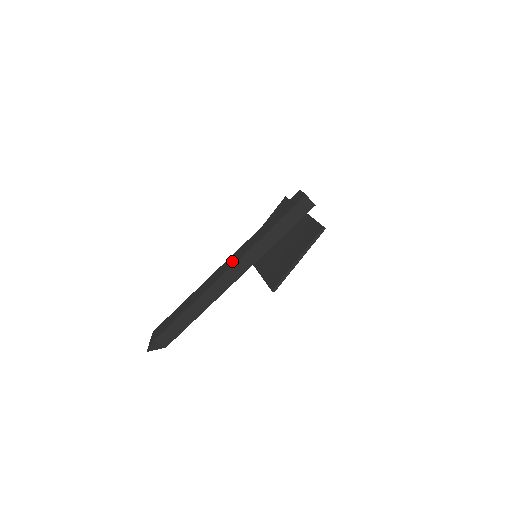
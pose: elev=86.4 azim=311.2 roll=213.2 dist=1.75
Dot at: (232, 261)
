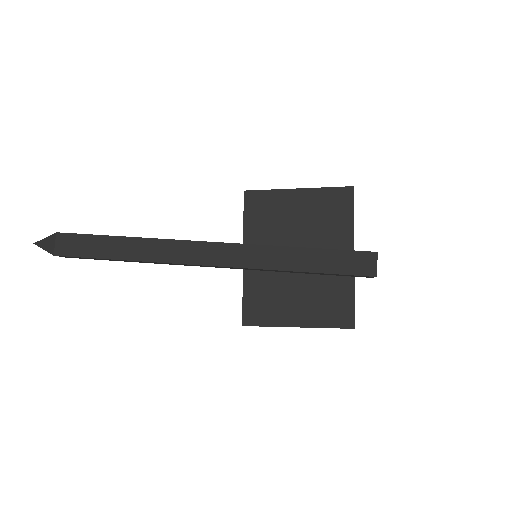
Dot at: (224, 257)
